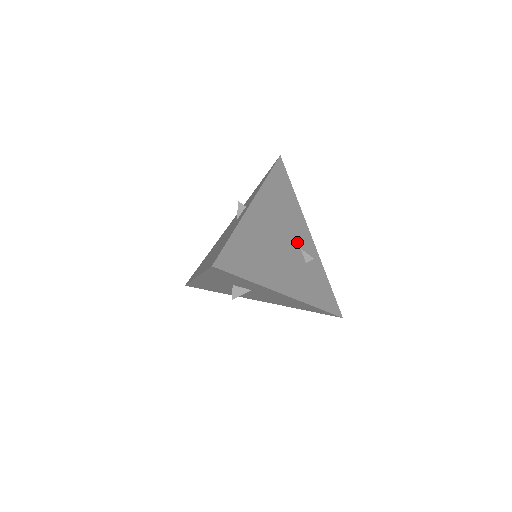
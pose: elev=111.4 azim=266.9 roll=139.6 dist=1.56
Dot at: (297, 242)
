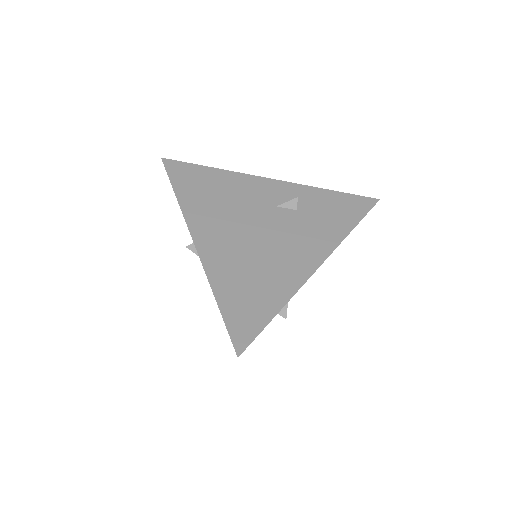
Dot at: (268, 206)
